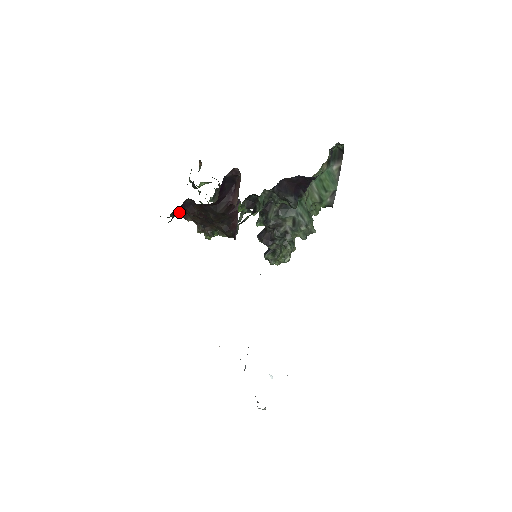
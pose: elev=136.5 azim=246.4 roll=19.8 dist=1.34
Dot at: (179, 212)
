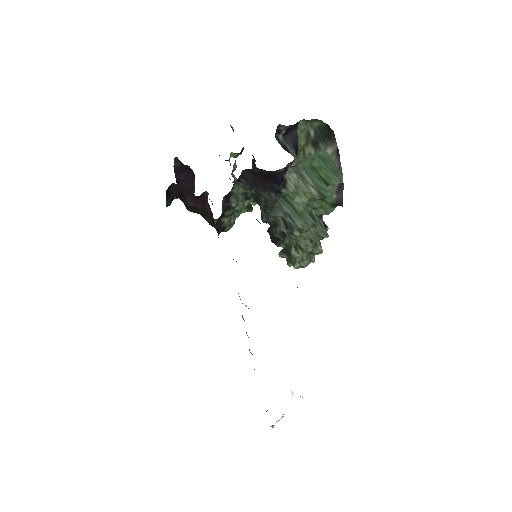
Dot at: occluded
